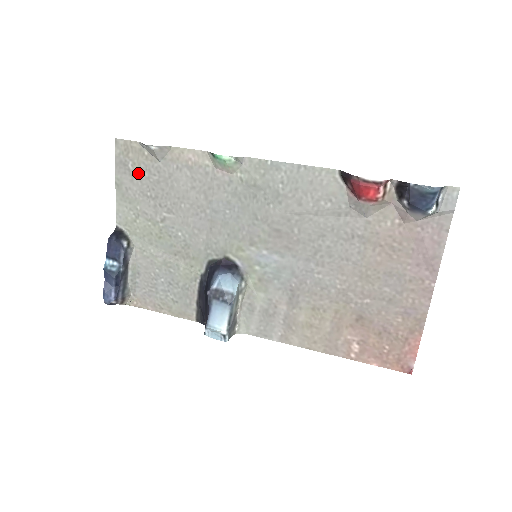
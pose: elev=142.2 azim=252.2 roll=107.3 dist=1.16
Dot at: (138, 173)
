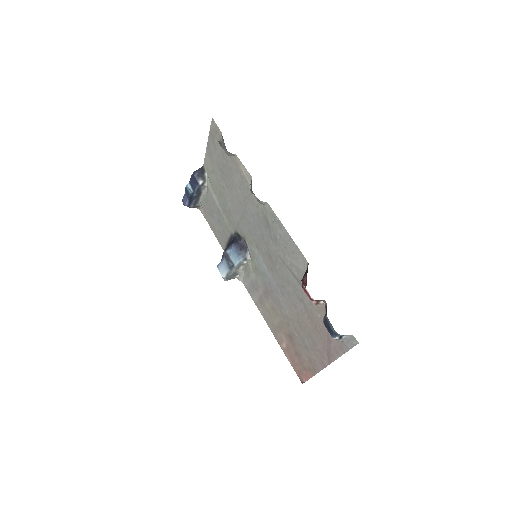
Dot at: (218, 150)
